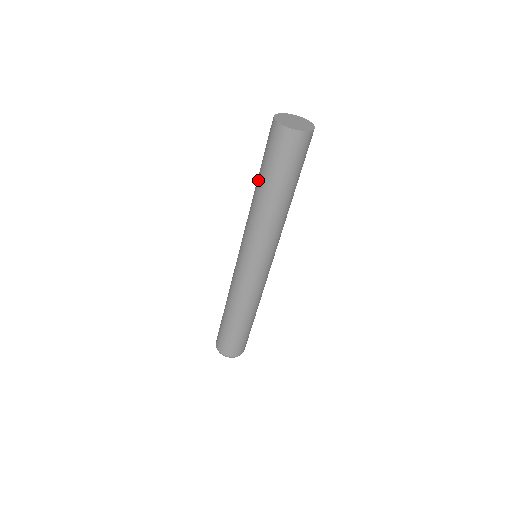
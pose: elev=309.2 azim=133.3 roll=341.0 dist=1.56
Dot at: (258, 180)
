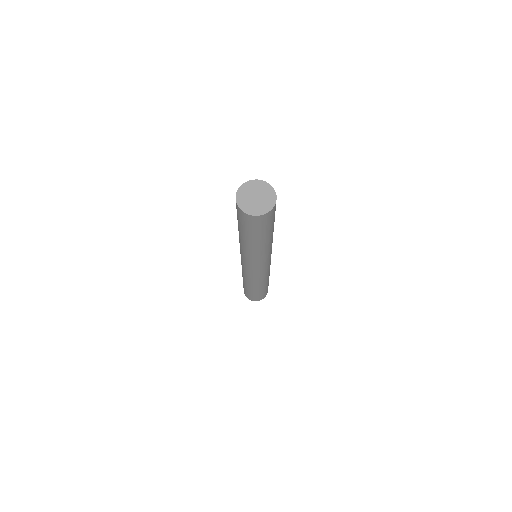
Dot at: (242, 236)
